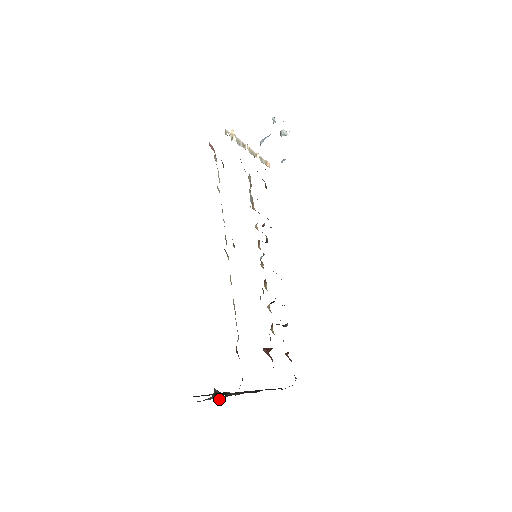
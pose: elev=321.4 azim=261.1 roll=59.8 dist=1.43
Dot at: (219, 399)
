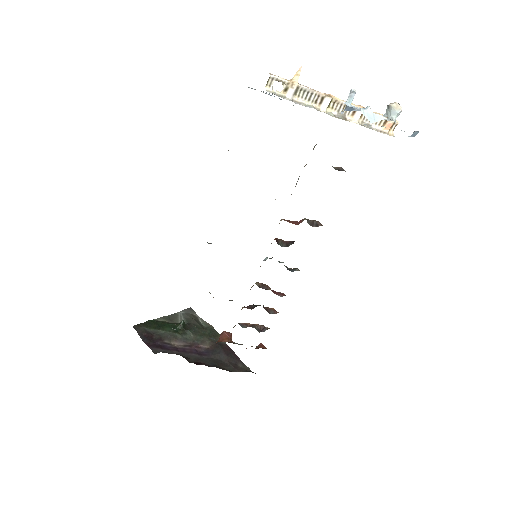
Dot at: (201, 321)
